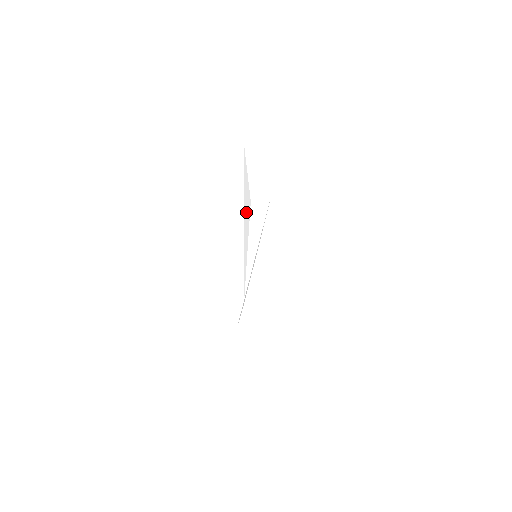
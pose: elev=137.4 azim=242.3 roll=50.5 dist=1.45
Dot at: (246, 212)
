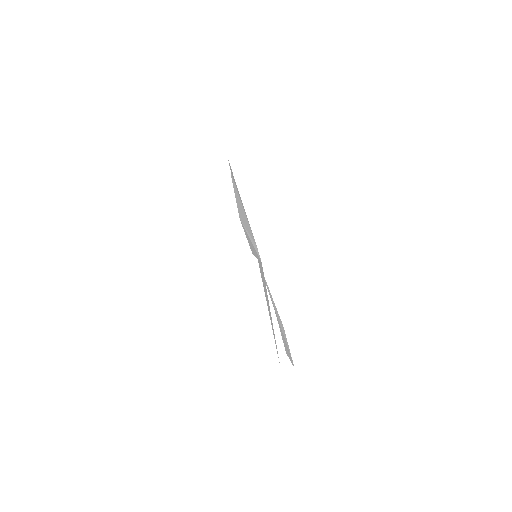
Dot at: occluded
